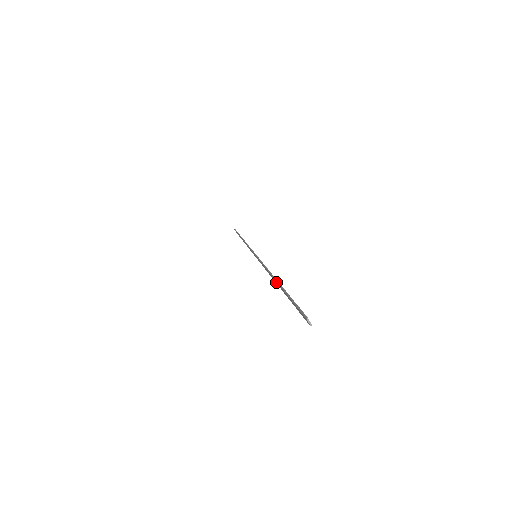
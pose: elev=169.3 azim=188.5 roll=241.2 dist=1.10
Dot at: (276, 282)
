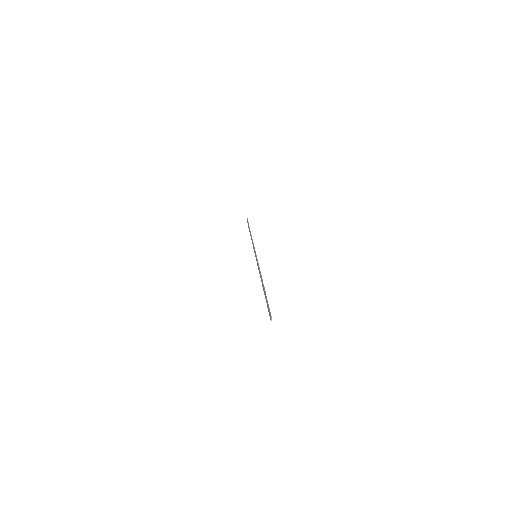
Dot at: (263, 285)
